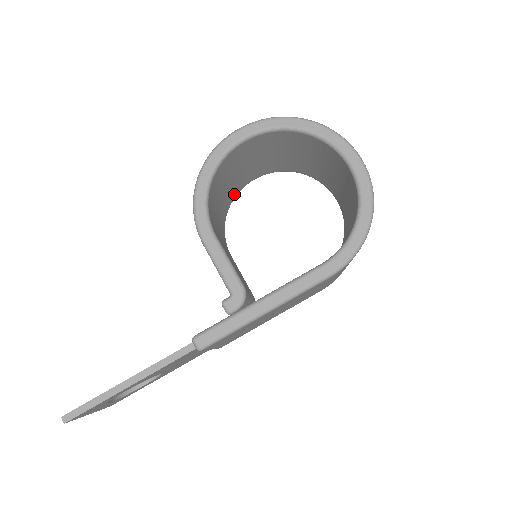
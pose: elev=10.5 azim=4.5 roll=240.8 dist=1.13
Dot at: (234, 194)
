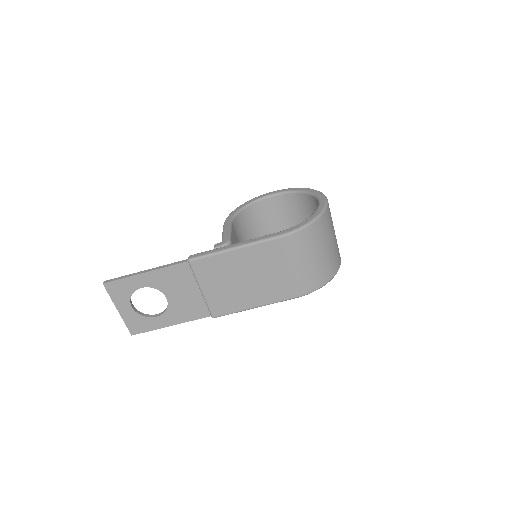
Dot at: occluded
